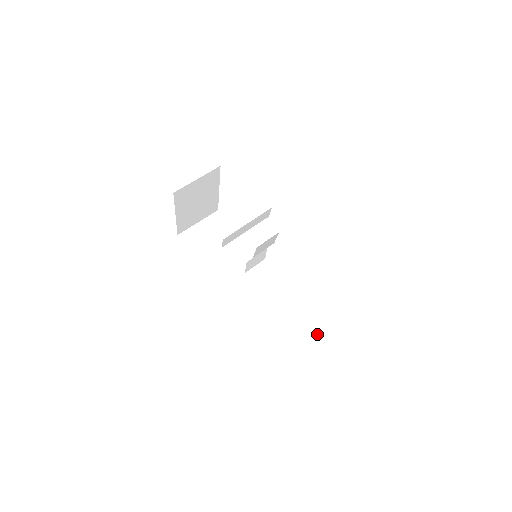
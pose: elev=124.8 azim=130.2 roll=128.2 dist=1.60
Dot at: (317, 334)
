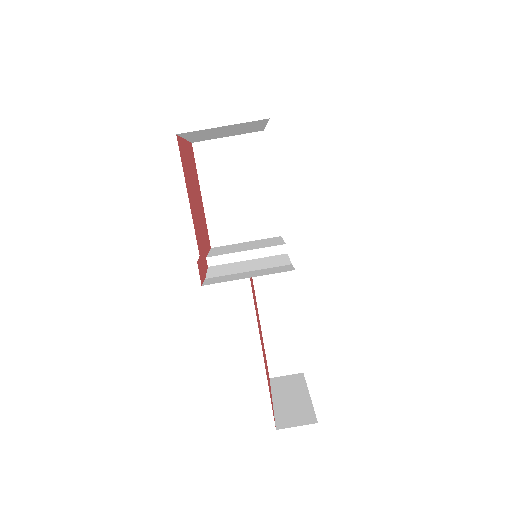
Dot at: (282, 356)
